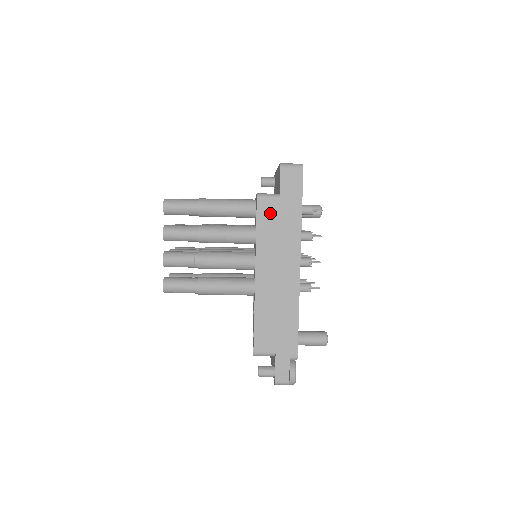
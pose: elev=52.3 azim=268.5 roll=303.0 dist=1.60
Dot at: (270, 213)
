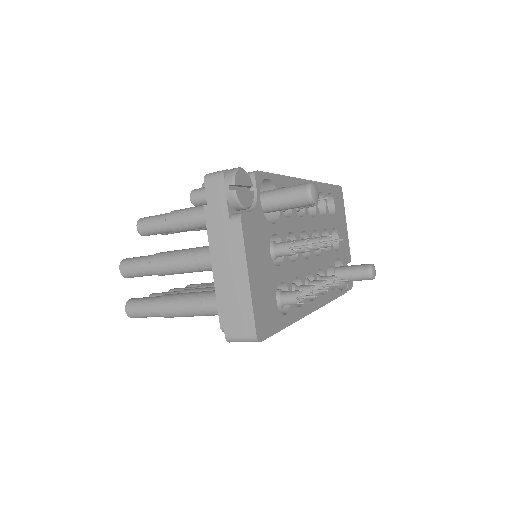
Dot at: occluded
